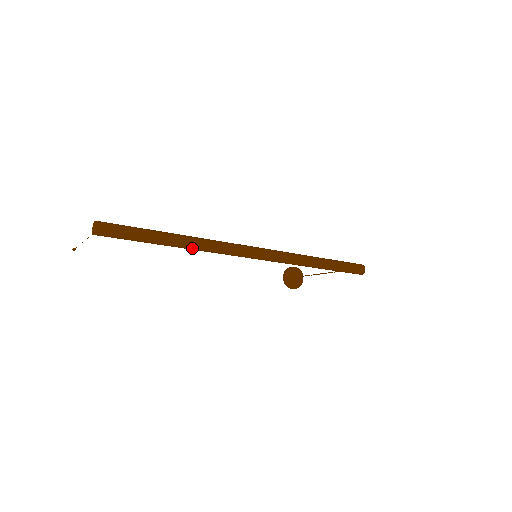
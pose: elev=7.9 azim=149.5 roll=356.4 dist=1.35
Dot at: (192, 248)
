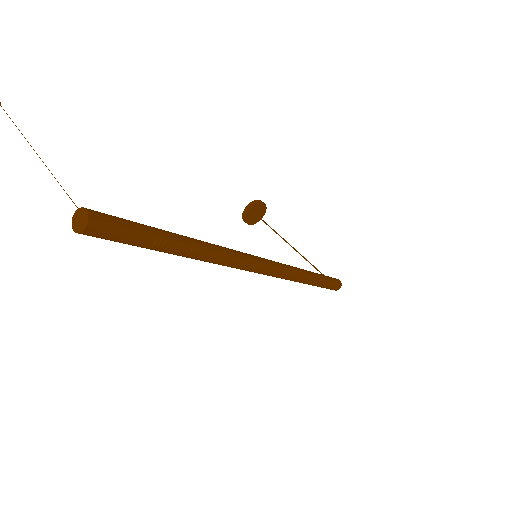
Dot at: (200, 260)
